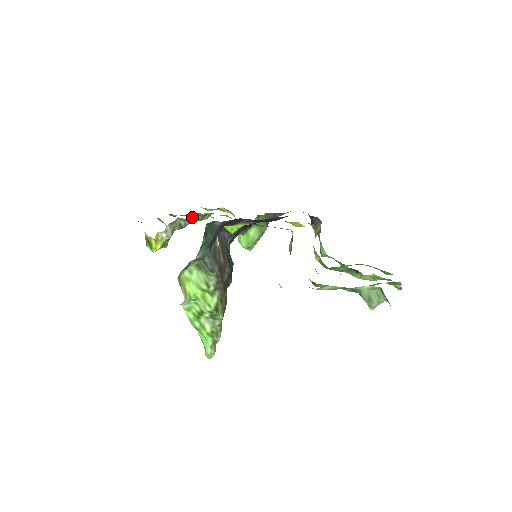
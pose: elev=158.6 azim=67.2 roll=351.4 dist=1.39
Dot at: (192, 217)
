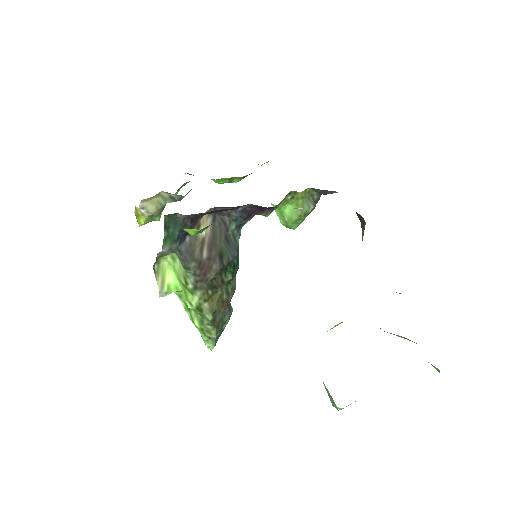
Dot at: (213, 180)
